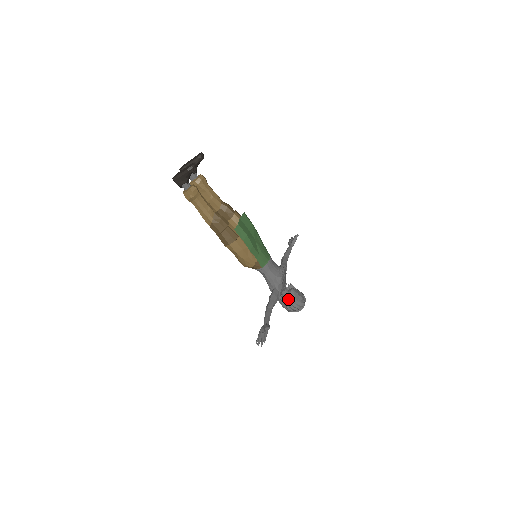
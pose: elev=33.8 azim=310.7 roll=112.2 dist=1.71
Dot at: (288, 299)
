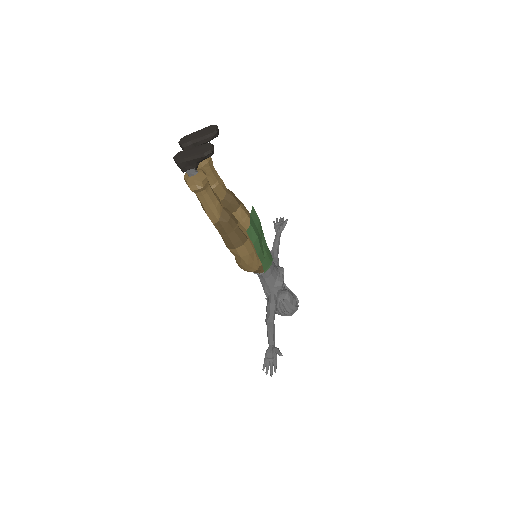
Dot at: (283, 304)
